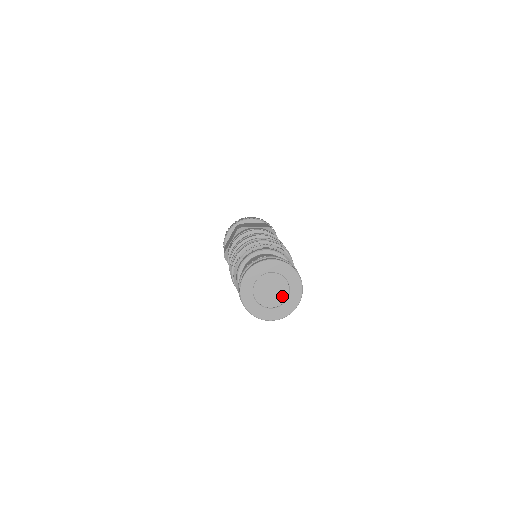
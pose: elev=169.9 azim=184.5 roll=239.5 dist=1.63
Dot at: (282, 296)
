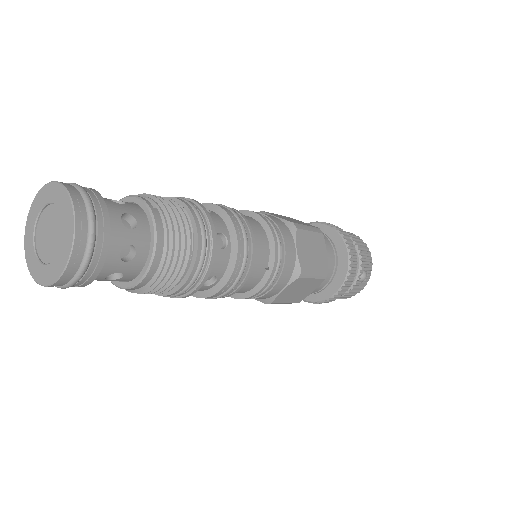
Dot at: (60, 229)
